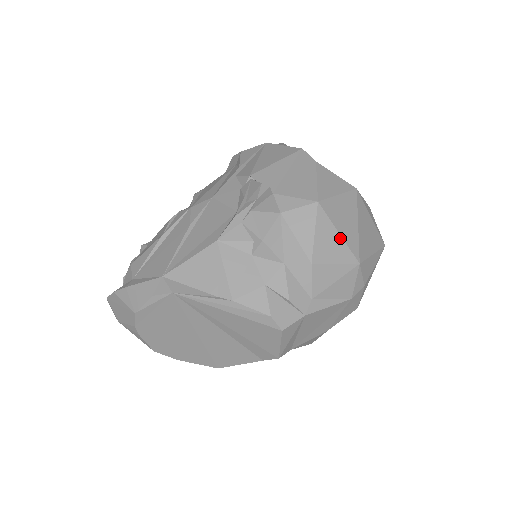
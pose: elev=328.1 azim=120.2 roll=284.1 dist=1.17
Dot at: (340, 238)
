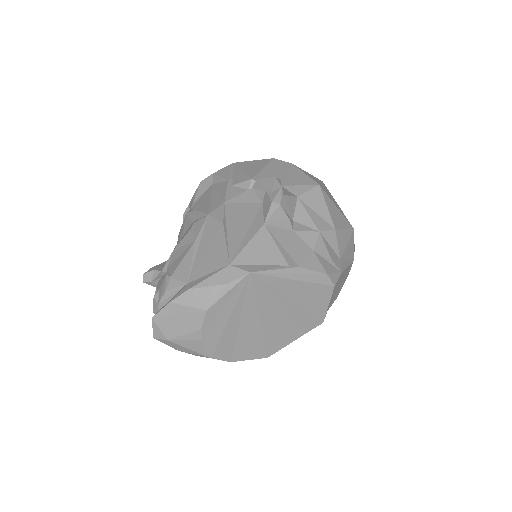
Dot at: (339, 211)
